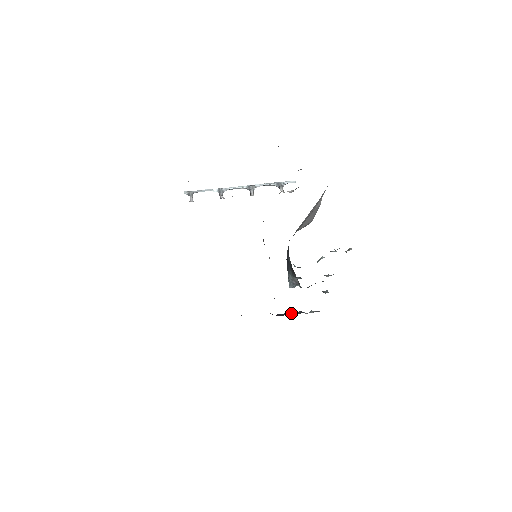
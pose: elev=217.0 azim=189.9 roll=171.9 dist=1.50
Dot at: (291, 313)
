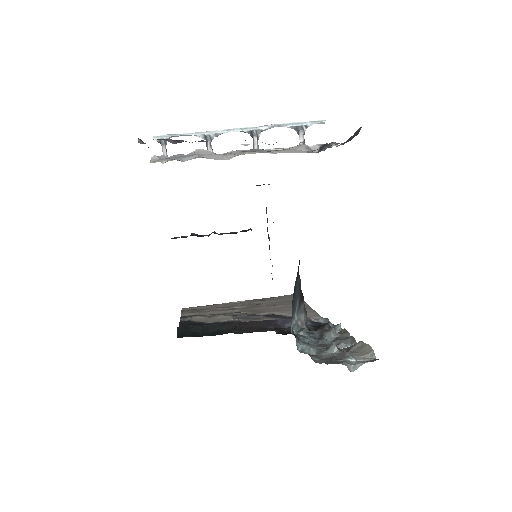
Dot at: occluded
